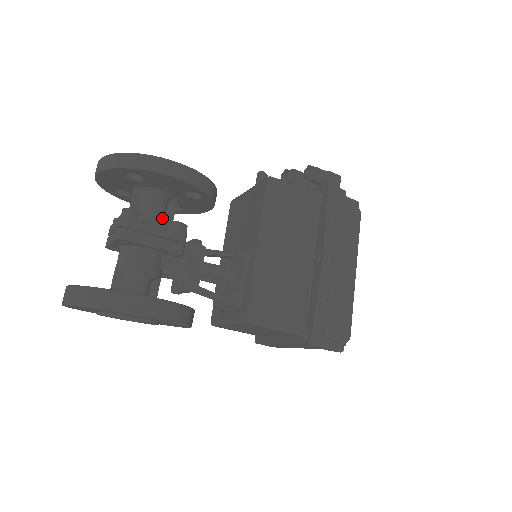
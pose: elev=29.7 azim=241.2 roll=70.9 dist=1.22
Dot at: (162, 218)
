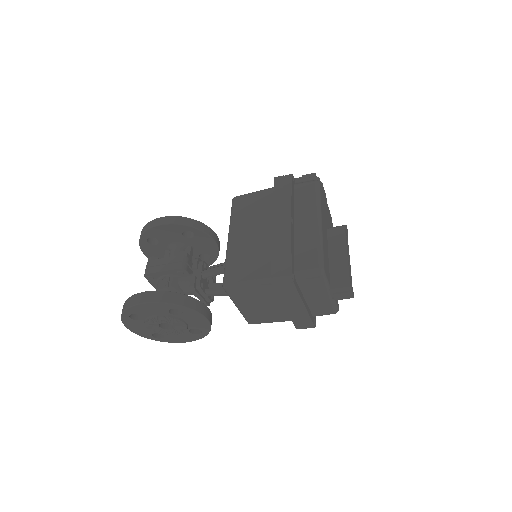
Dot at: occluded
